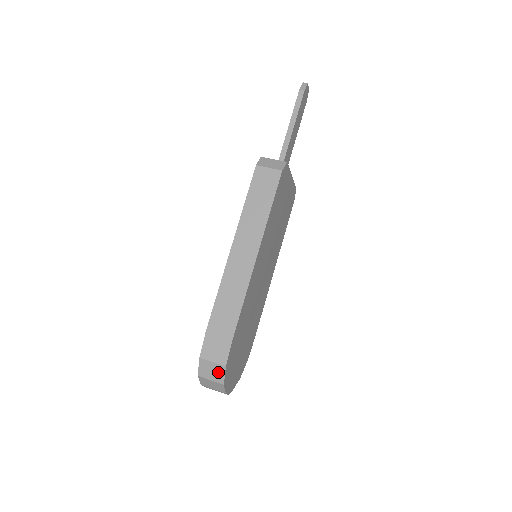
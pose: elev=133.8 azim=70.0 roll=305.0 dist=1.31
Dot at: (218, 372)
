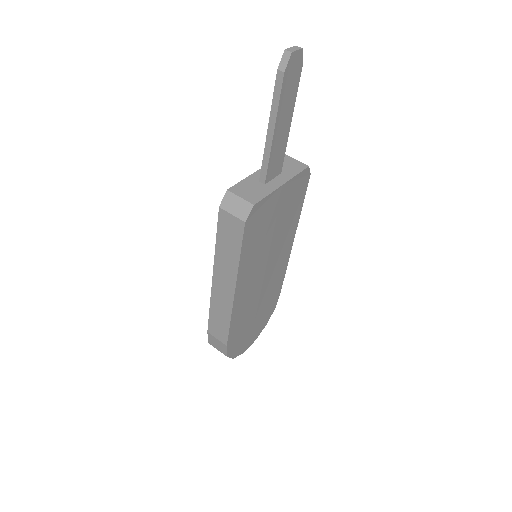
Dot at: occluded
